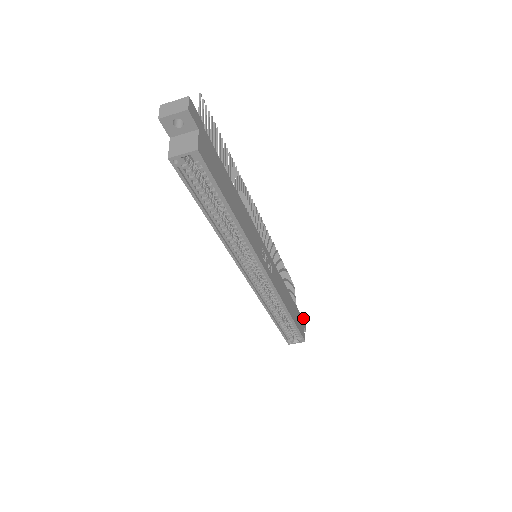
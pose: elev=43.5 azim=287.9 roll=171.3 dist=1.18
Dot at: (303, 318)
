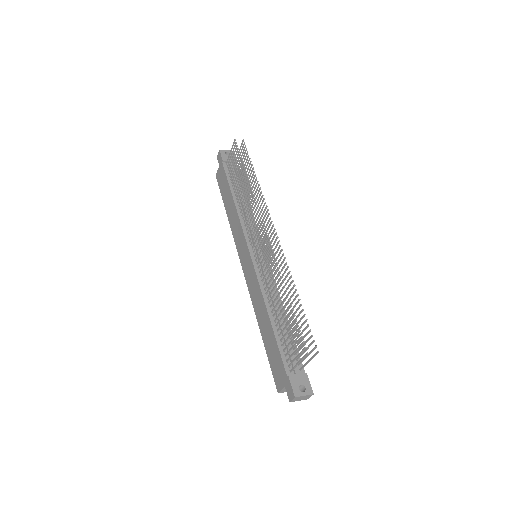
Dot at: occluded
